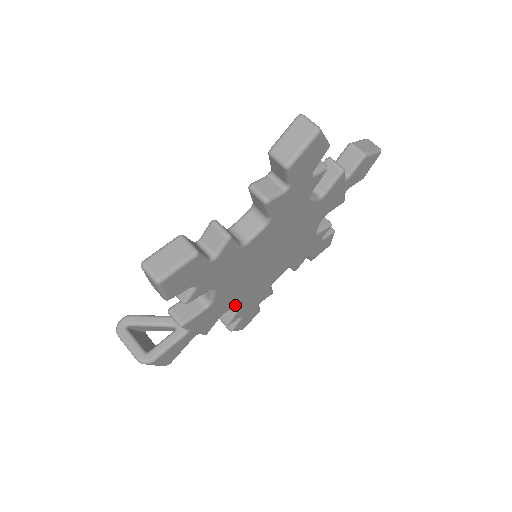
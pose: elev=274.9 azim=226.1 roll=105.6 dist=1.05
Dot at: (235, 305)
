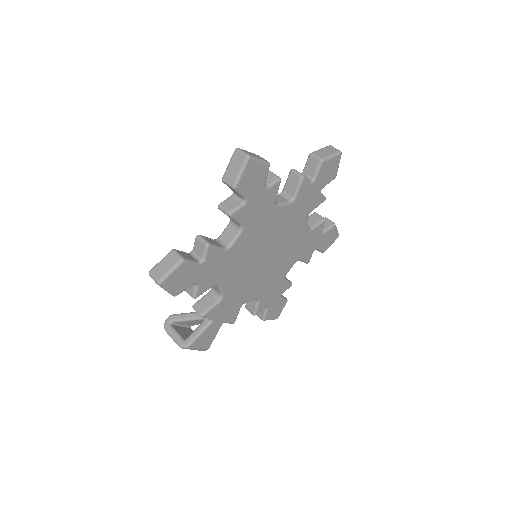
Dot at: (251, 297)
